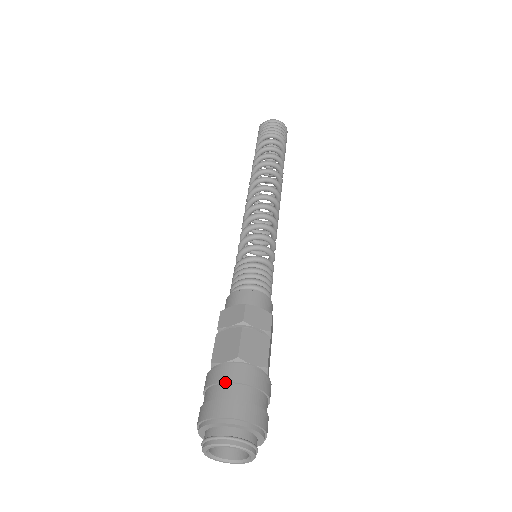
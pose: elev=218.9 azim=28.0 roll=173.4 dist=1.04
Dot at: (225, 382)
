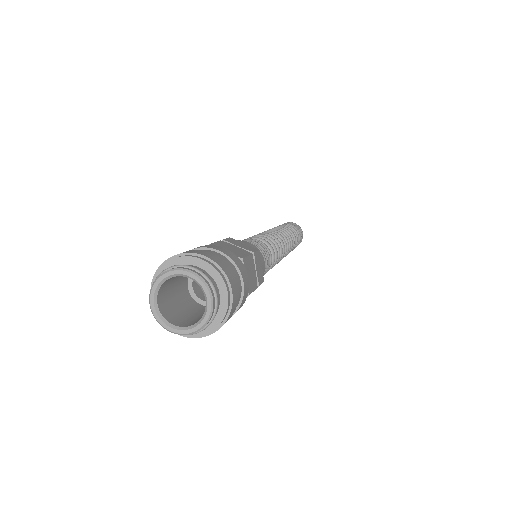
Dot at: (227, 255)
